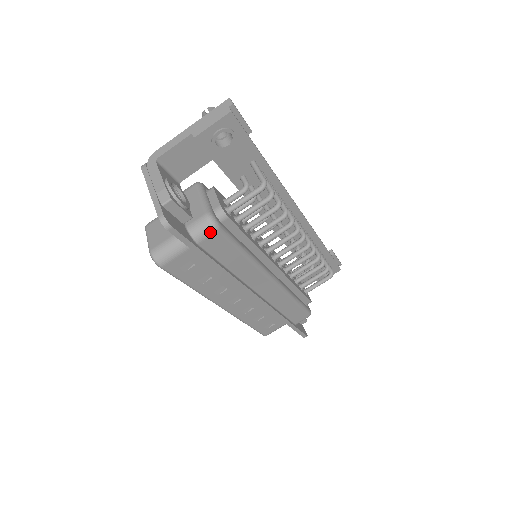
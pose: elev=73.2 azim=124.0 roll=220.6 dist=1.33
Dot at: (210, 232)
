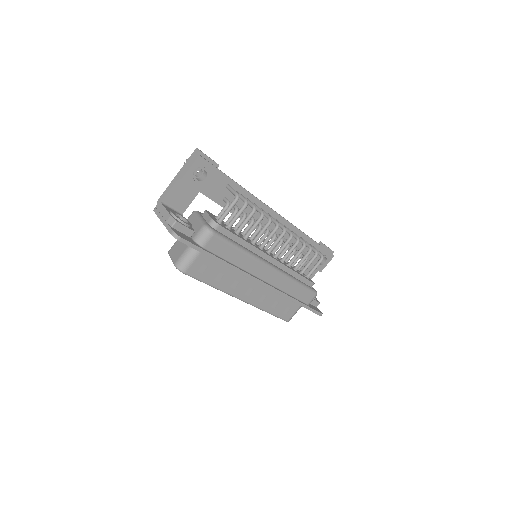
Dot at: (209, 237)
